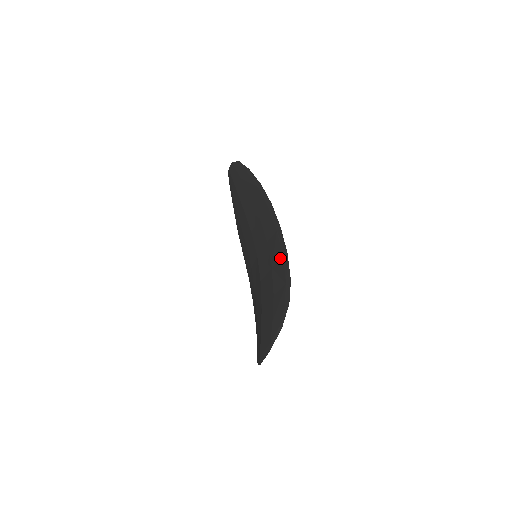
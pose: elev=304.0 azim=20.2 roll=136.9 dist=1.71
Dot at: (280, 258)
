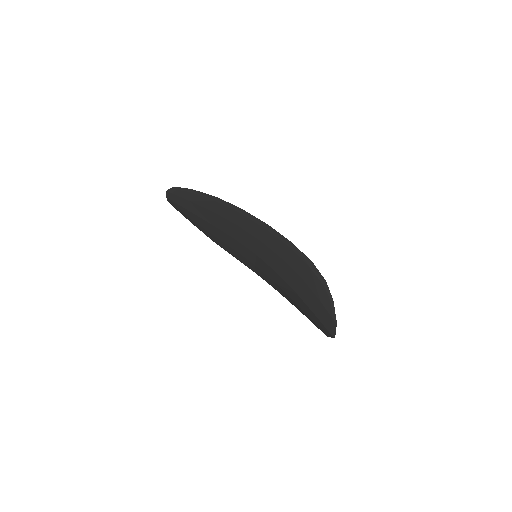
Dot at: (286, 249)
